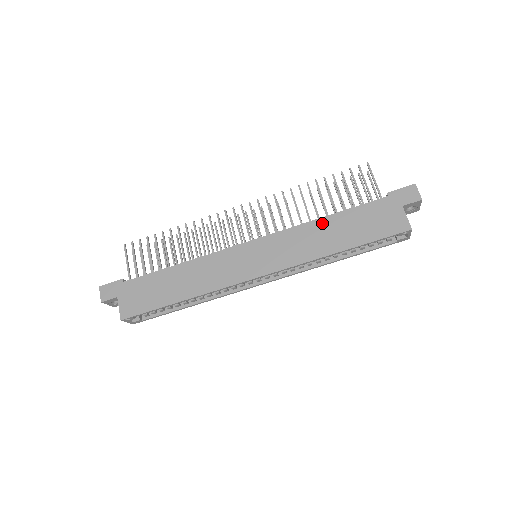
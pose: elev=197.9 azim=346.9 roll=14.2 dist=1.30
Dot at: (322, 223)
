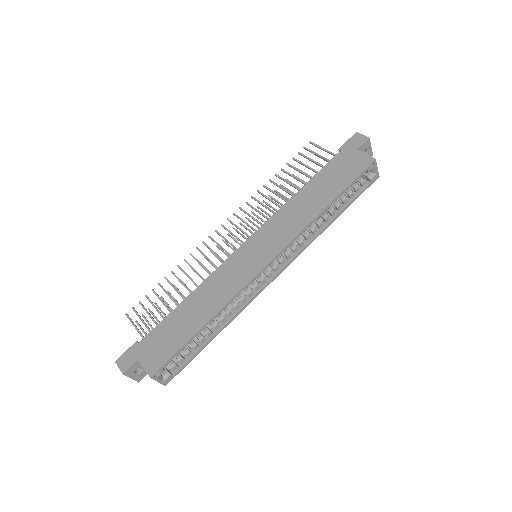
Dot at: (299, 196)
